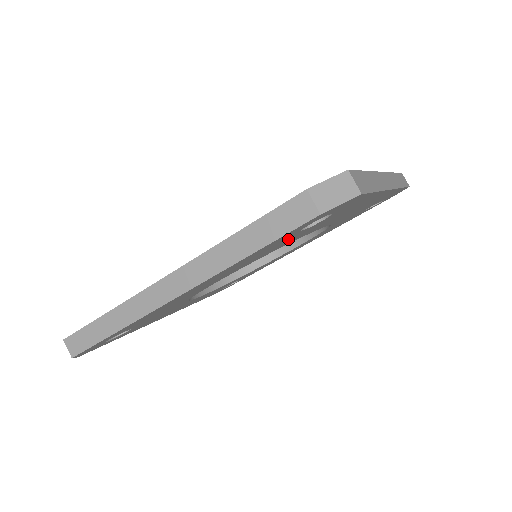
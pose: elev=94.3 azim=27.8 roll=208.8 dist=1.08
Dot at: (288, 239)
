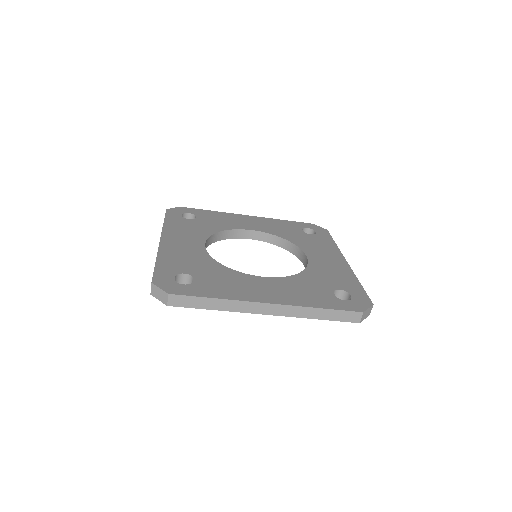
Dot at: occluded
